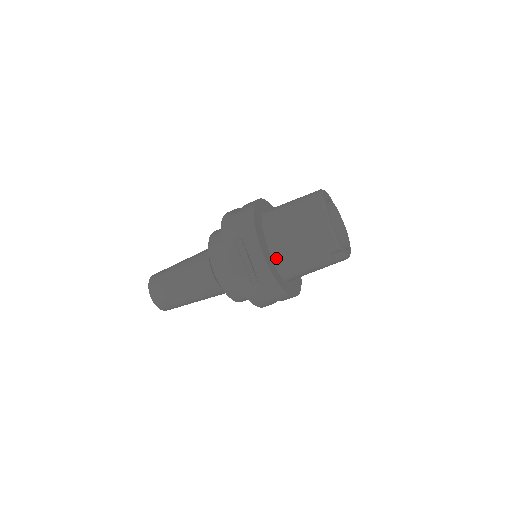
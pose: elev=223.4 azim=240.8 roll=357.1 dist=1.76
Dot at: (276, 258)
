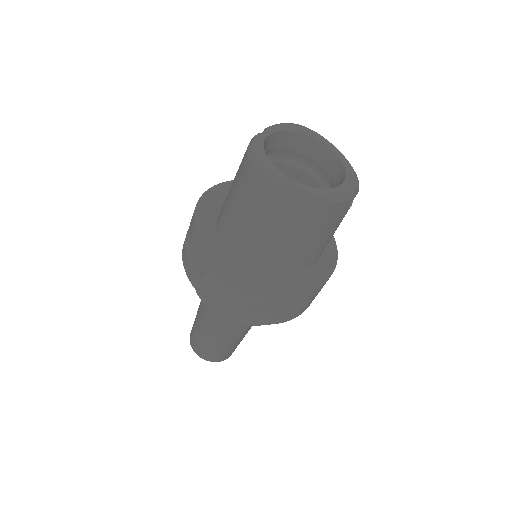
Dot at: (296, 267)
